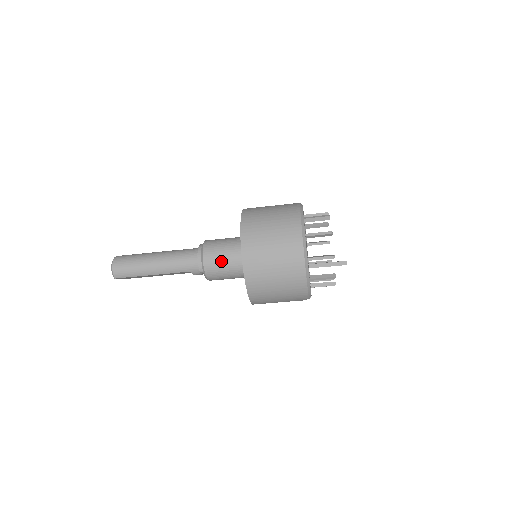
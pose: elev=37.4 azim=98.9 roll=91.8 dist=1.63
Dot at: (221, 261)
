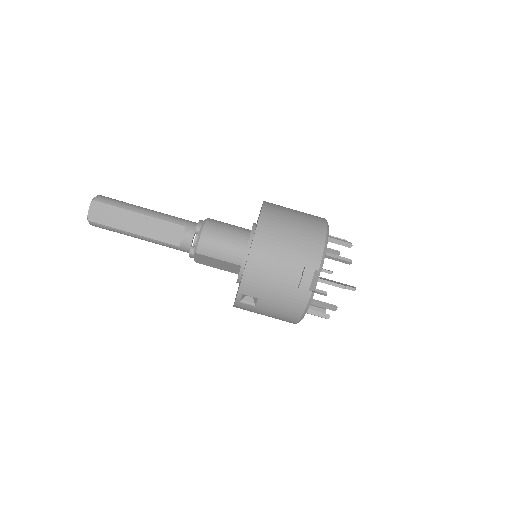
Dot at: (227, 224)
